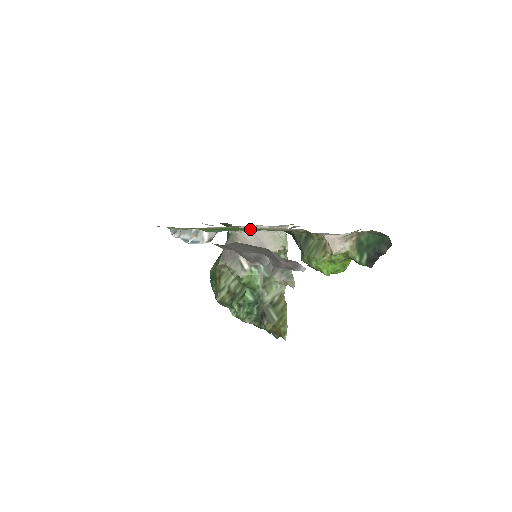
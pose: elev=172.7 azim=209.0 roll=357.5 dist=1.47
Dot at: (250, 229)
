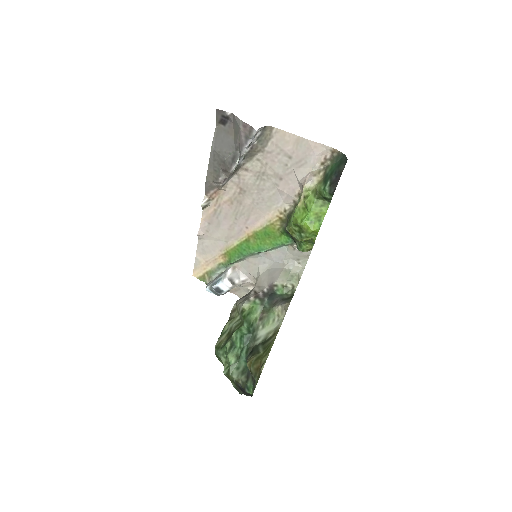
Dot at: (261, 245)
